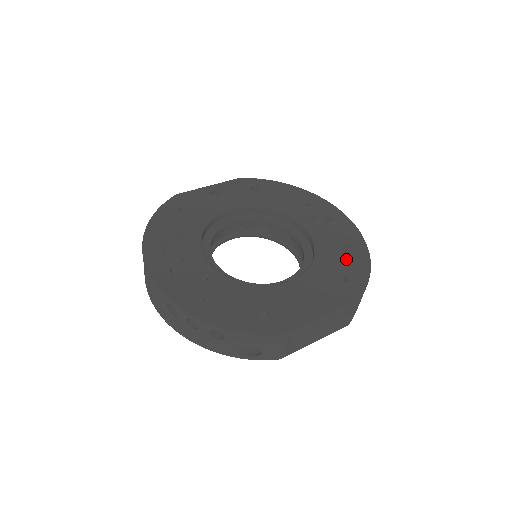
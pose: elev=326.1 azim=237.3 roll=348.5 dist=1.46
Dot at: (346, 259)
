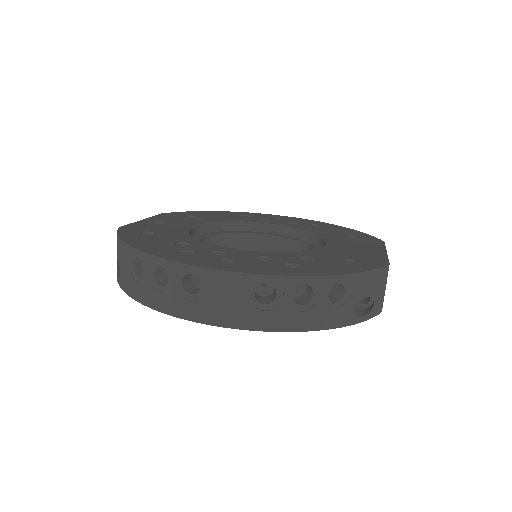
Dot at: (333, 230)
